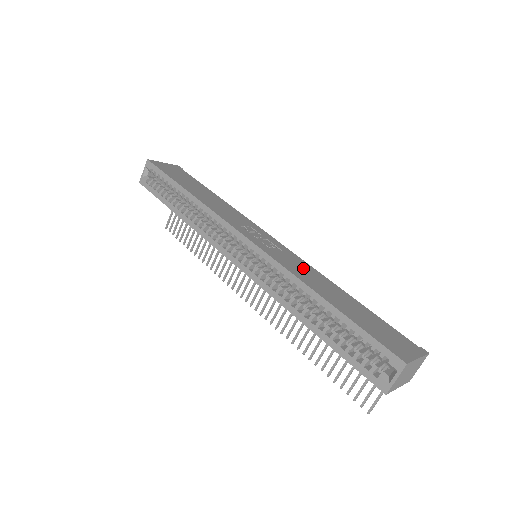
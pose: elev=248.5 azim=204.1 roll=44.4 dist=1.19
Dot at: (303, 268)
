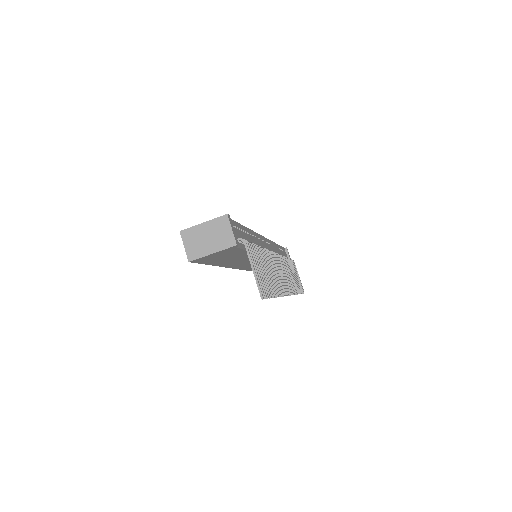
Dot at: occluded
